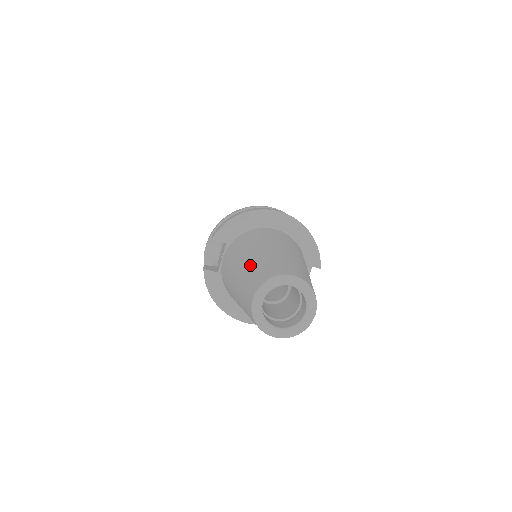
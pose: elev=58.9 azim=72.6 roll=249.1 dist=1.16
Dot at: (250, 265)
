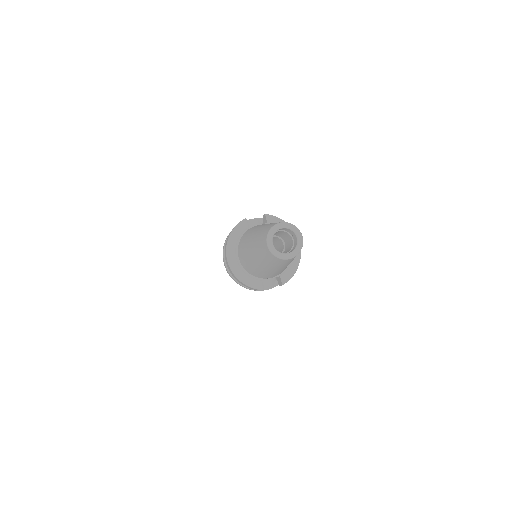
Dot at: occluded
